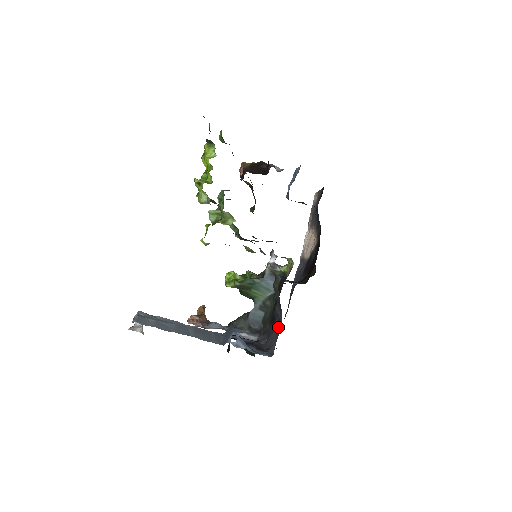
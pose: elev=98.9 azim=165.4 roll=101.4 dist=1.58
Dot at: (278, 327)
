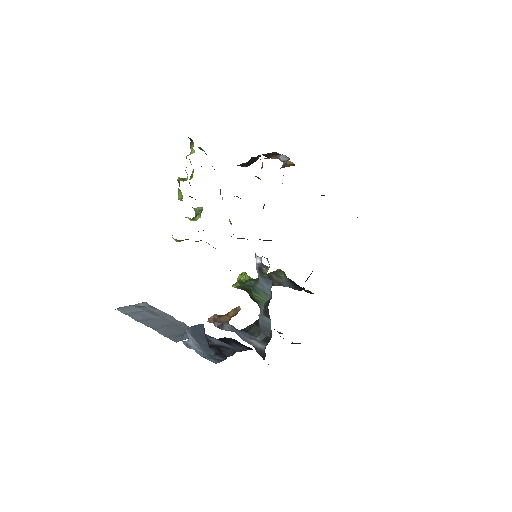
Dot at: occluded
